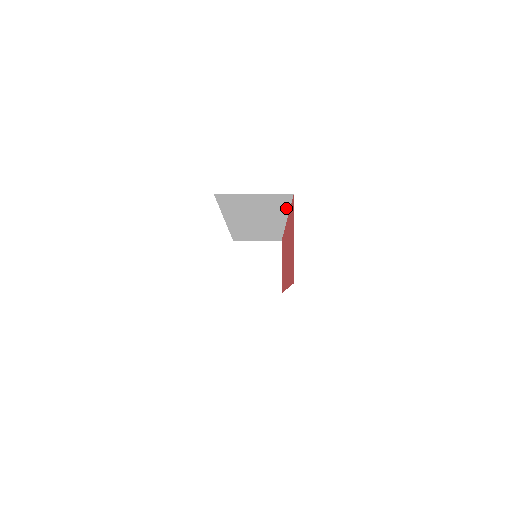
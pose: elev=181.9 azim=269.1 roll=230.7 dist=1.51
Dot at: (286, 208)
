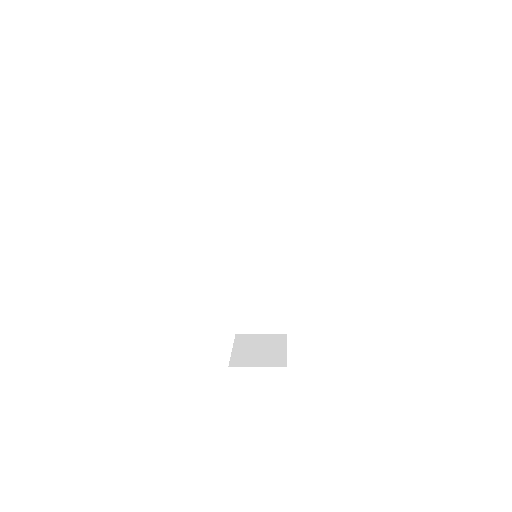
Dot at: (282, 184)
